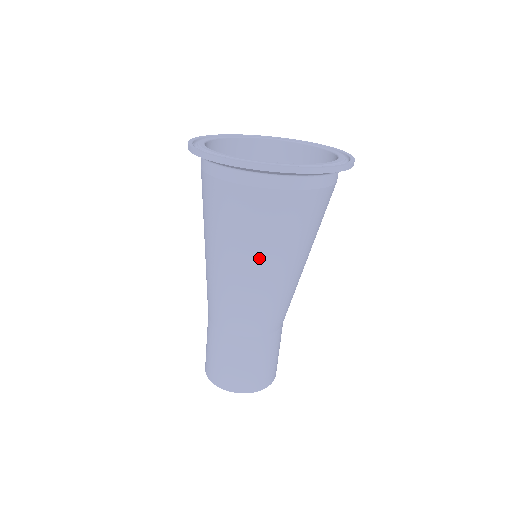
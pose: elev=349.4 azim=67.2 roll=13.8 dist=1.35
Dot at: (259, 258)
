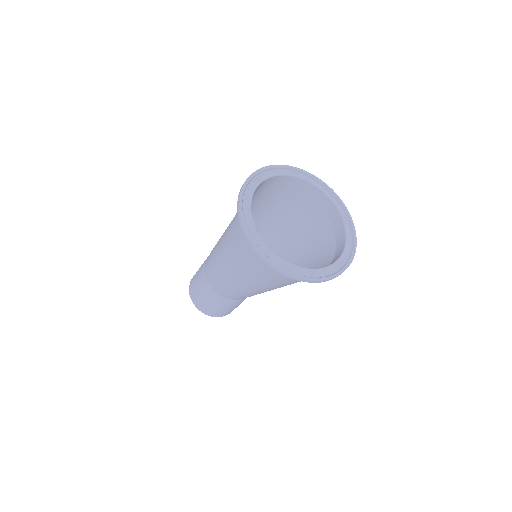
Dot at: (264, 288)
